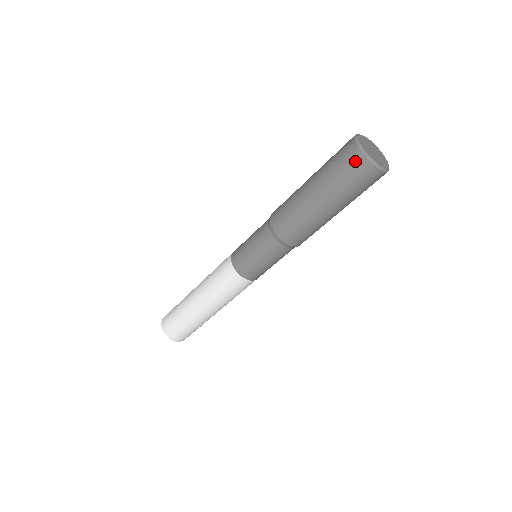
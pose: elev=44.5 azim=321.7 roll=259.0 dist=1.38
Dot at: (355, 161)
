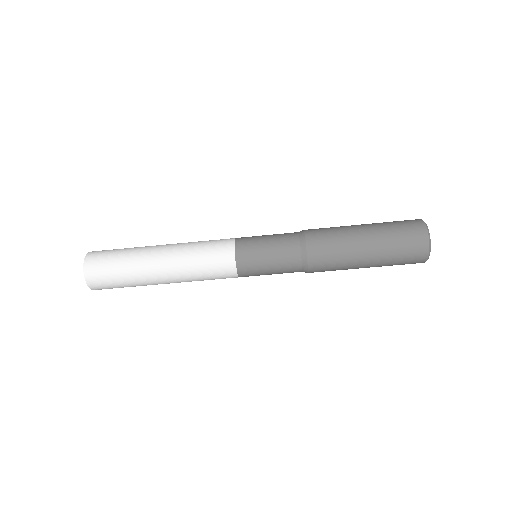
Dot at: (419, 258)
